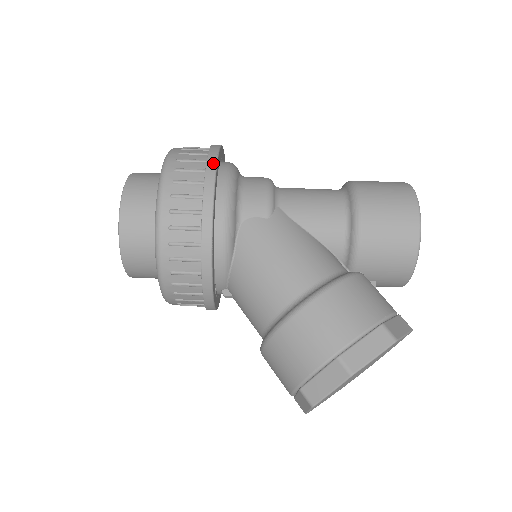
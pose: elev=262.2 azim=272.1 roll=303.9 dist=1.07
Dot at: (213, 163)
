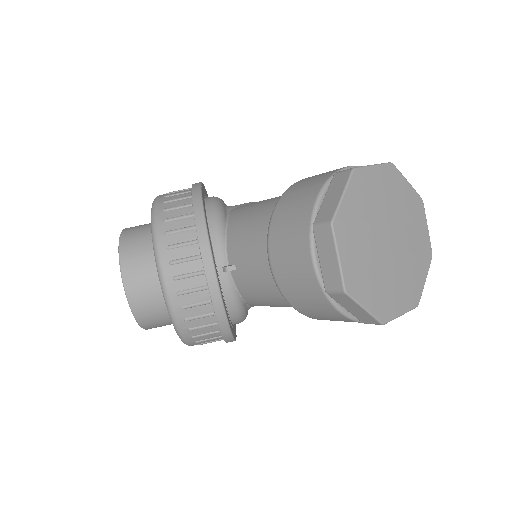
Dot at: occluded
